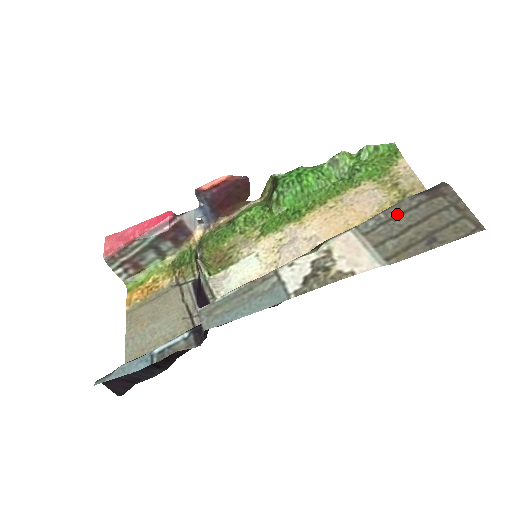
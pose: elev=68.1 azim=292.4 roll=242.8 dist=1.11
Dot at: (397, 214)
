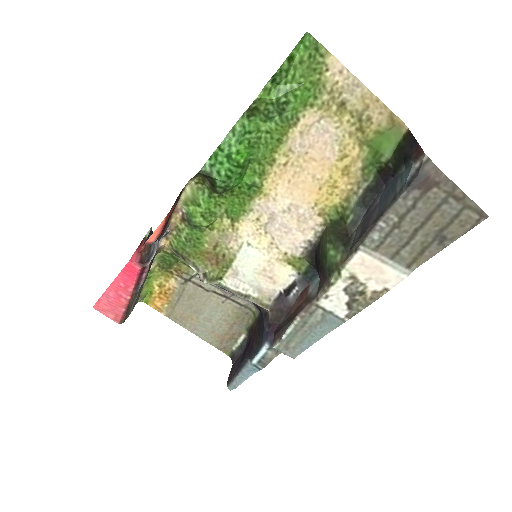
Dot at: (398, 221)
